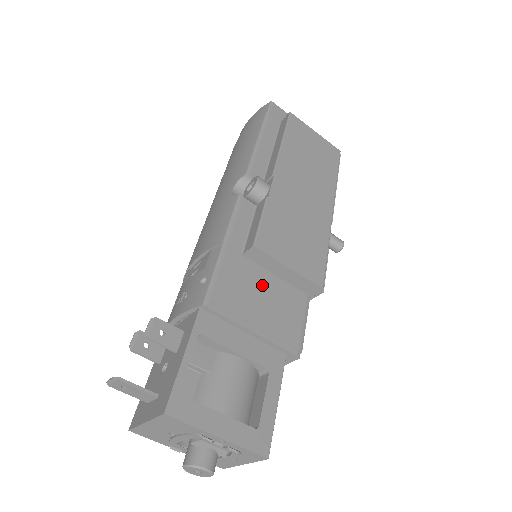
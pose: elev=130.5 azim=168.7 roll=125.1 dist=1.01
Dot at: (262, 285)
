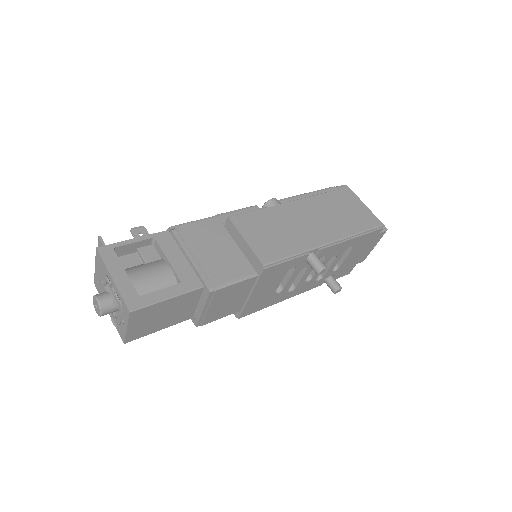
Dot at: (222, 245)
